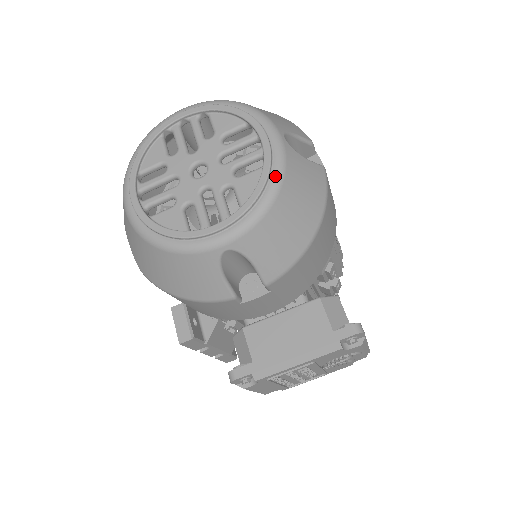
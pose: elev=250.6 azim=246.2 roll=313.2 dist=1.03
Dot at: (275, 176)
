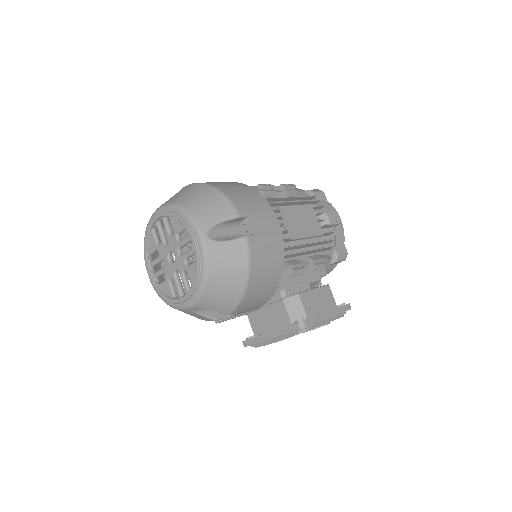
Dot at: (203, 269)
